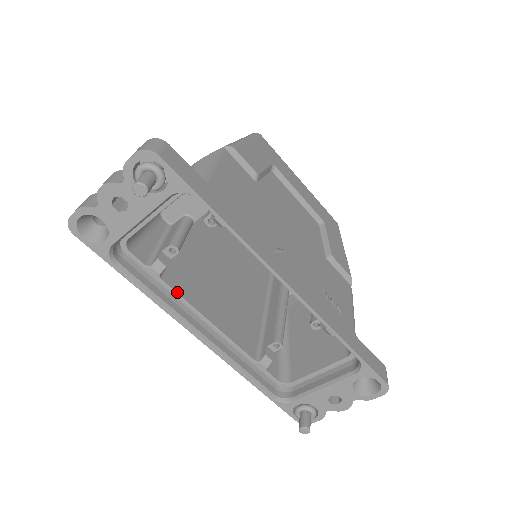
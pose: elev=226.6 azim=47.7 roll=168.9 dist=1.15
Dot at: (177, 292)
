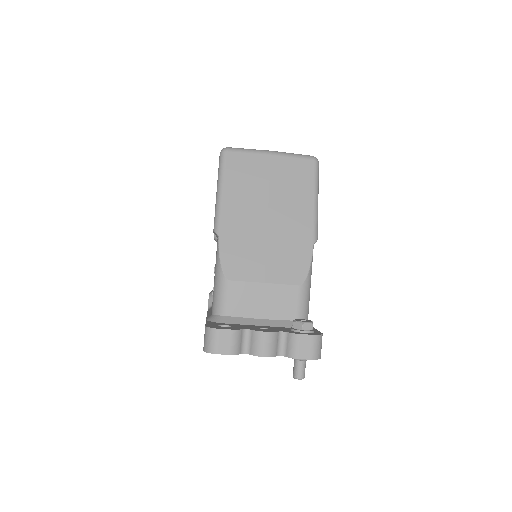
Dot at: occluded
